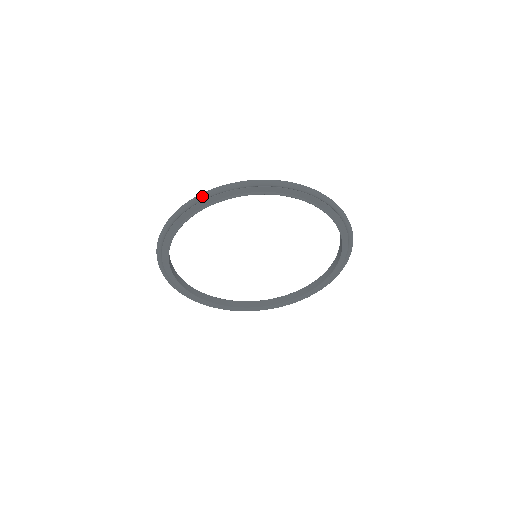
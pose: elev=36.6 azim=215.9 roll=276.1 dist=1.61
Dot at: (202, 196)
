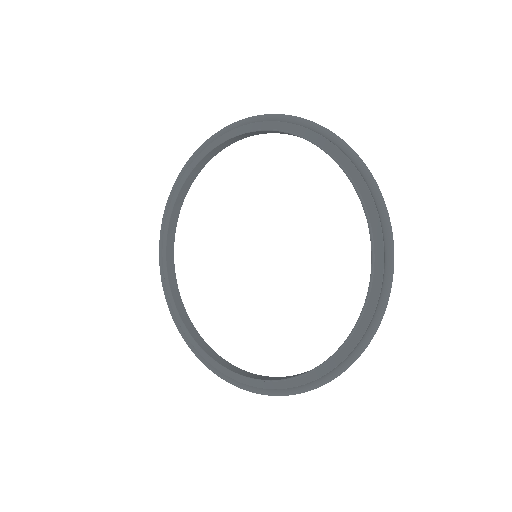
Dot at: (273, 114)
